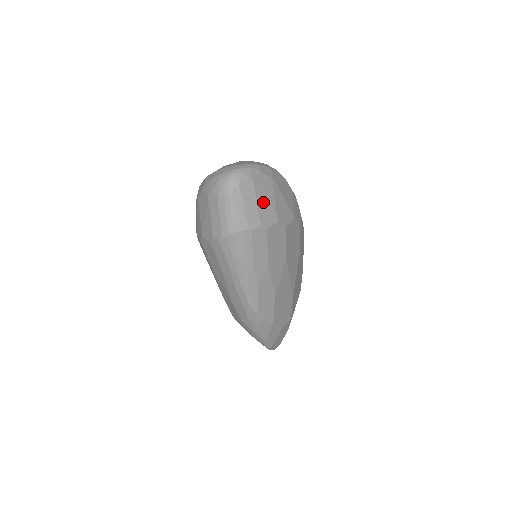
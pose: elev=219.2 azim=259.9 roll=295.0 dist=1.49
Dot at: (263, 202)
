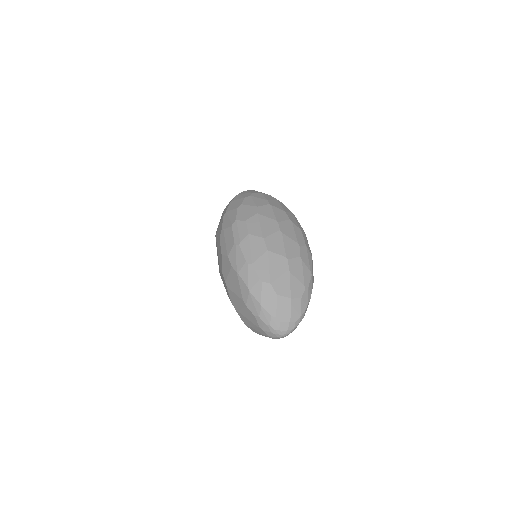
Dot at: occluded
